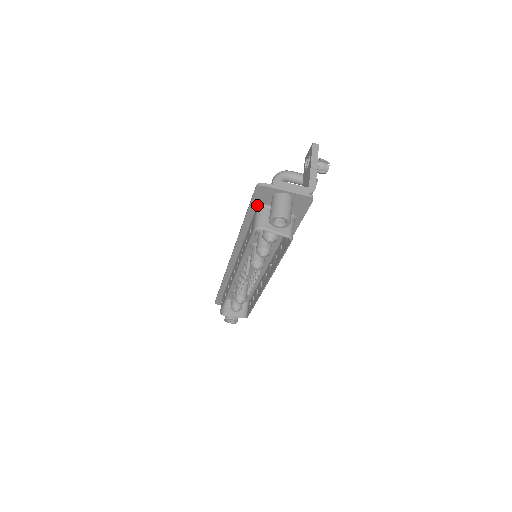
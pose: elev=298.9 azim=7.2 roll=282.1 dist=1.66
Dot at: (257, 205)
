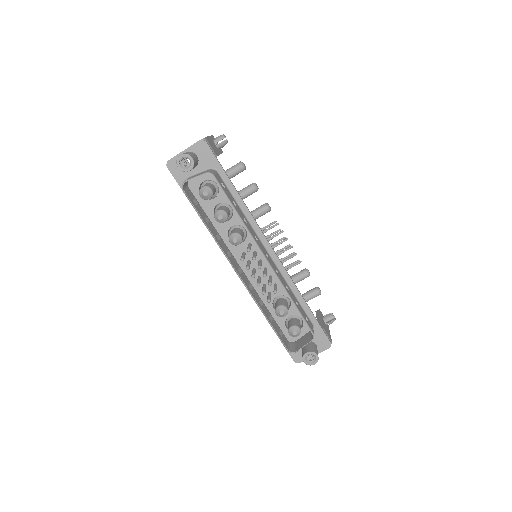
Dot at: occluded
